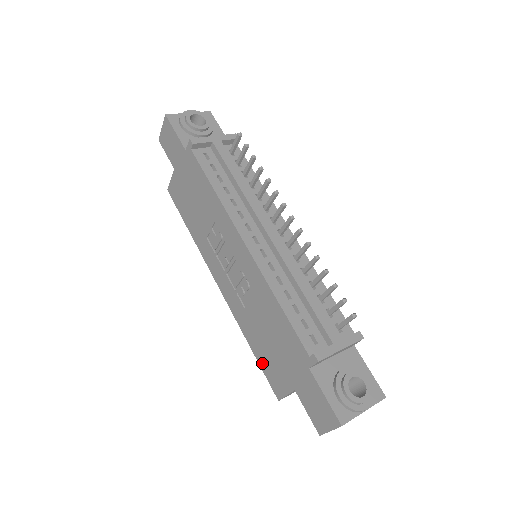
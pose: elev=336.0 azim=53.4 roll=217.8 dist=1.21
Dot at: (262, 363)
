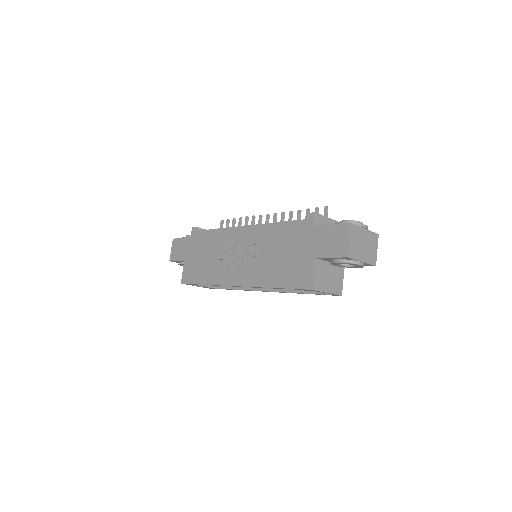
Dot at: (288, 283)
